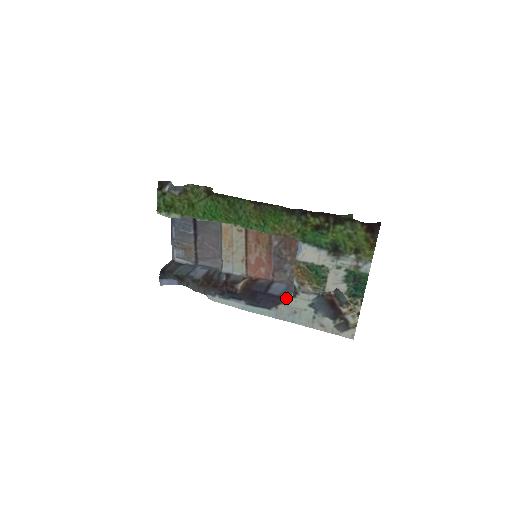
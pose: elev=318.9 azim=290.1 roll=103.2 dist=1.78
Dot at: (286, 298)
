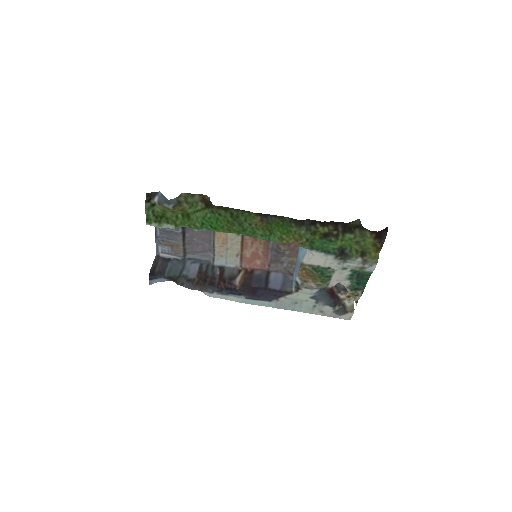
Dot at: (288, 292)
